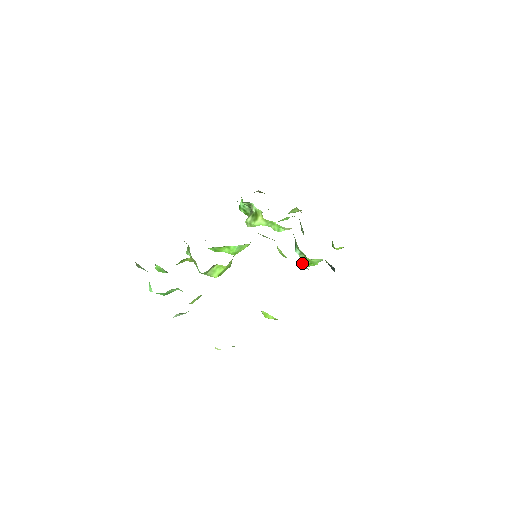
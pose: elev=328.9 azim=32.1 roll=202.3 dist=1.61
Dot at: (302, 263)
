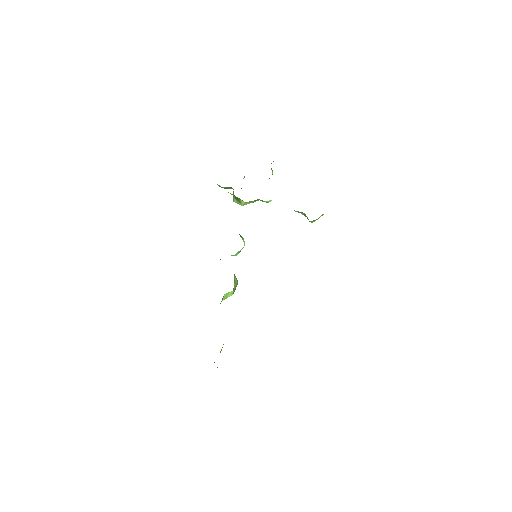
Dot at: occluded
